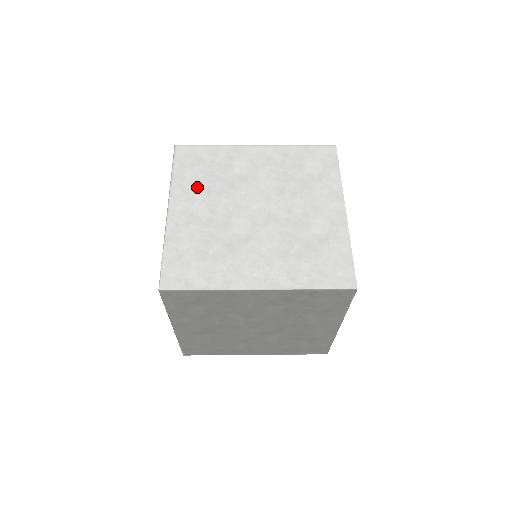
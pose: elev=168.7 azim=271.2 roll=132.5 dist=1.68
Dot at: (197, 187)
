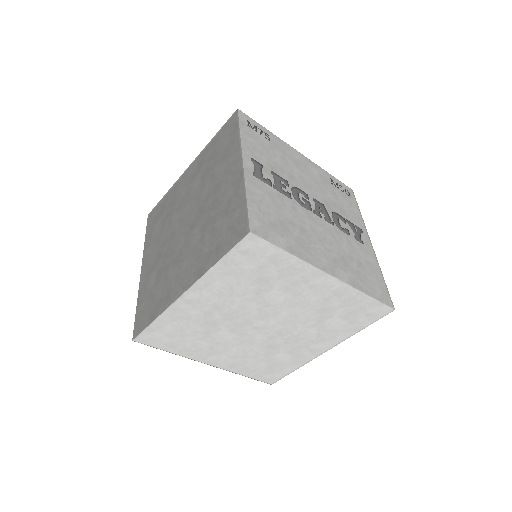
Dot at: occluded
